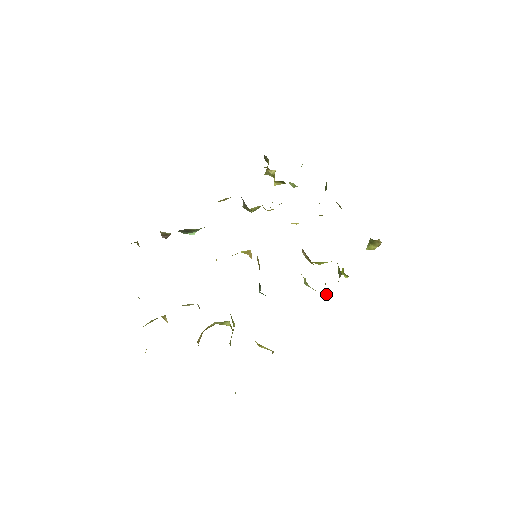
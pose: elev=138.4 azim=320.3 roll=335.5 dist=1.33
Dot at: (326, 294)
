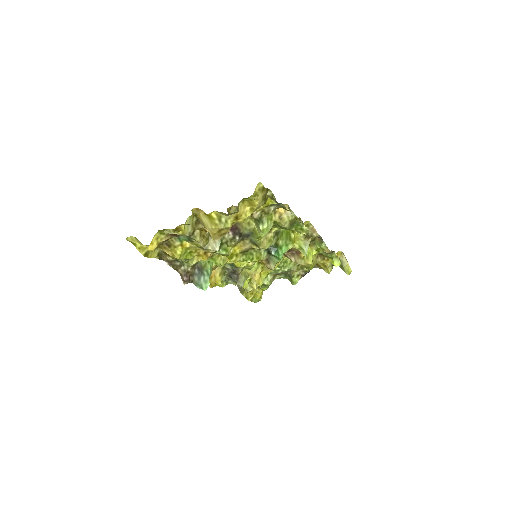
Dot at: (319, 240)
